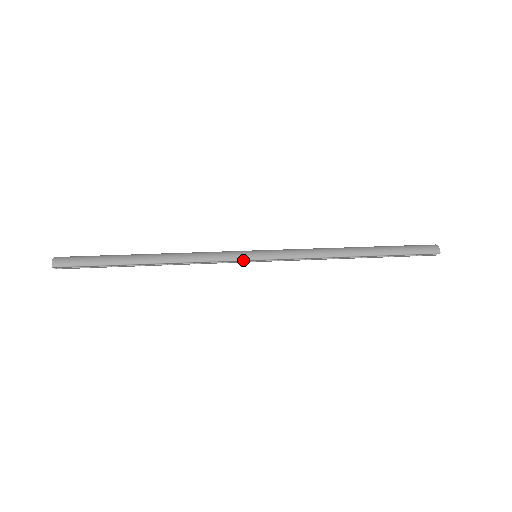
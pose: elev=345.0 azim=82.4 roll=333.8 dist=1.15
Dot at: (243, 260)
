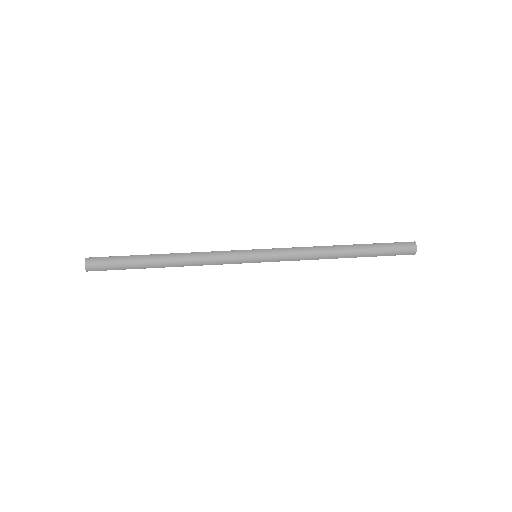
Dot at: occluded
